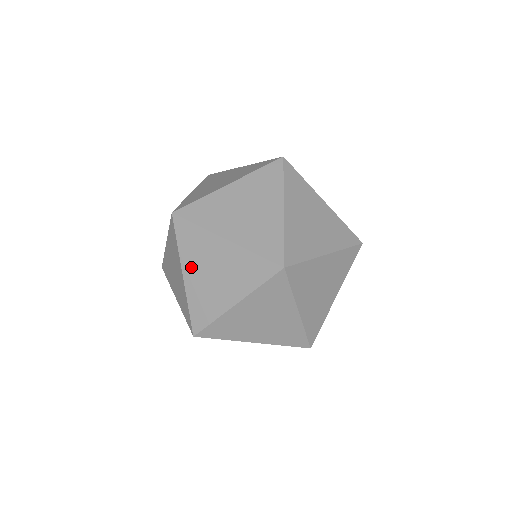
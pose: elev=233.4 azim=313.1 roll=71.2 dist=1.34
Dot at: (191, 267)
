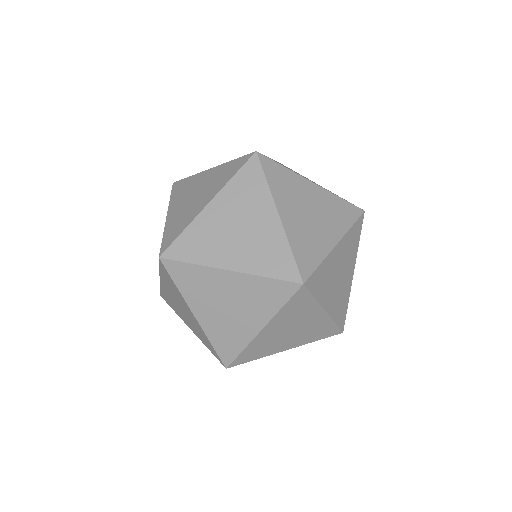
Dot at: (286, 206)
